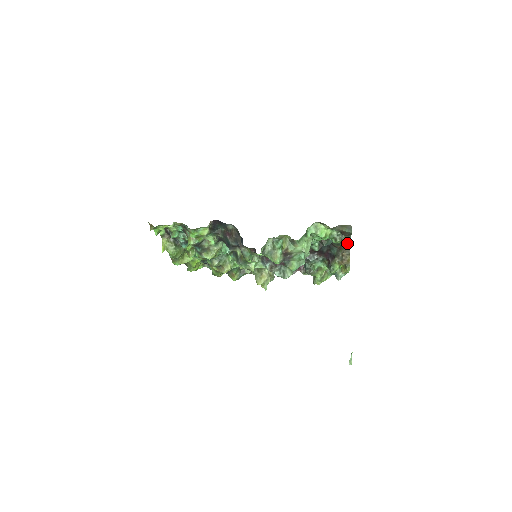
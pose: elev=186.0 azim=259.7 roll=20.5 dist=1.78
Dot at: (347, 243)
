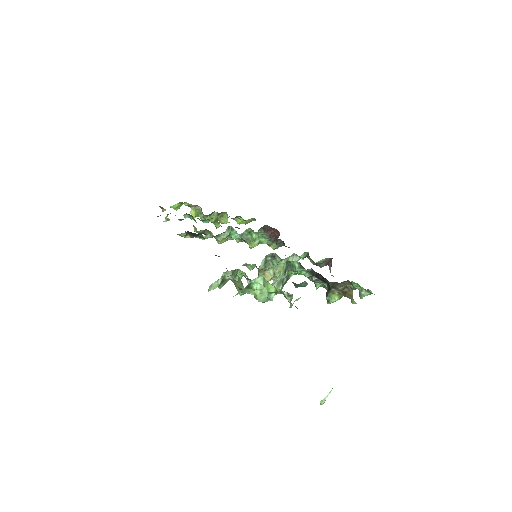
Dot at: occluded
